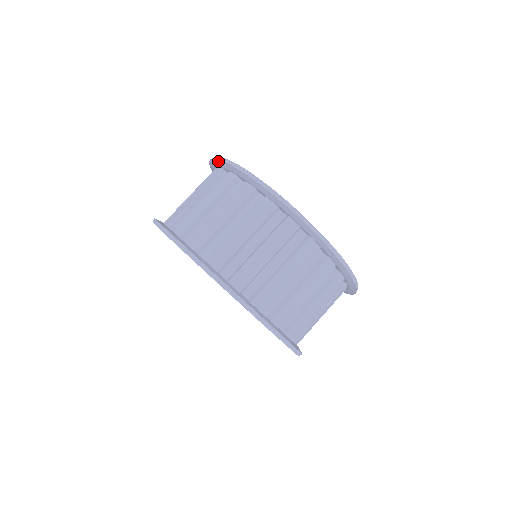
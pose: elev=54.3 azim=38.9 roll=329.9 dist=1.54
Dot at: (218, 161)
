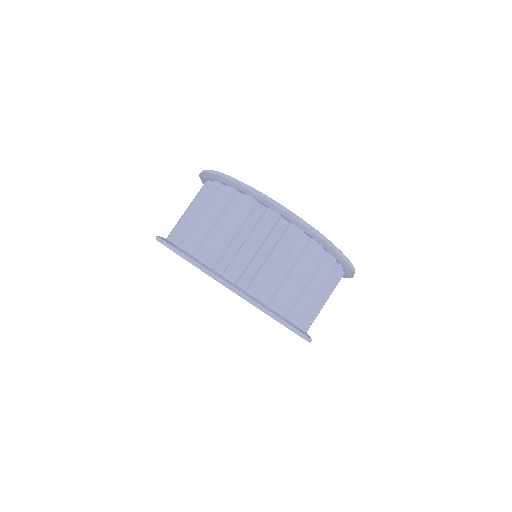
Dot at: (203, 174)
